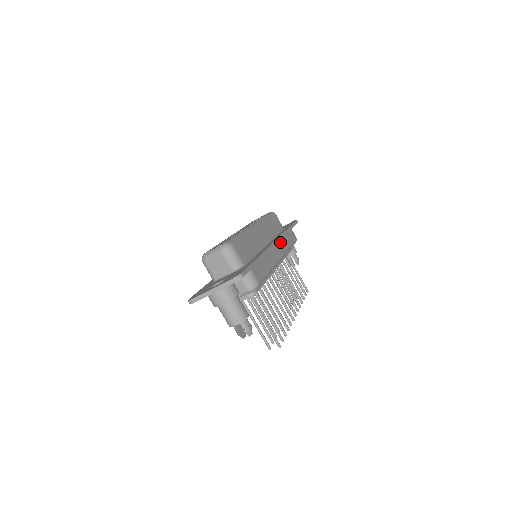
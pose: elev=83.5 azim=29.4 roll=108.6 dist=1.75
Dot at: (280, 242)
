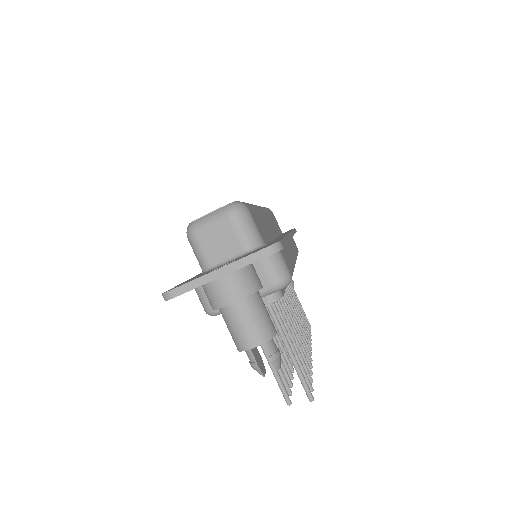
Dot at: (290, 241)
